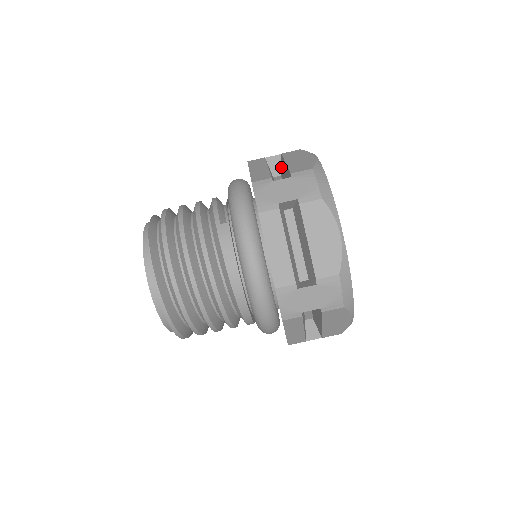
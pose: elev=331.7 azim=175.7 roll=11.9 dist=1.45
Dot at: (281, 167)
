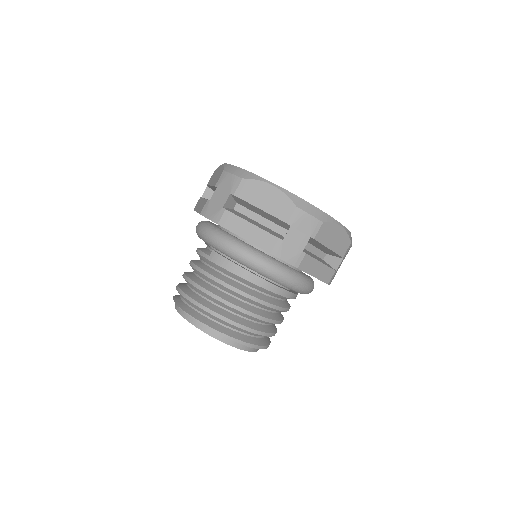
Dot at: occluded
